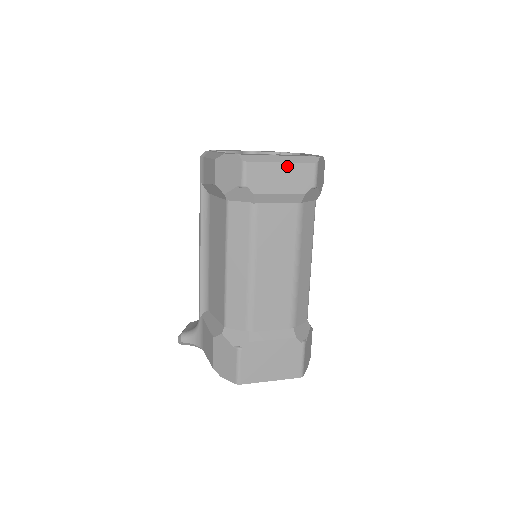
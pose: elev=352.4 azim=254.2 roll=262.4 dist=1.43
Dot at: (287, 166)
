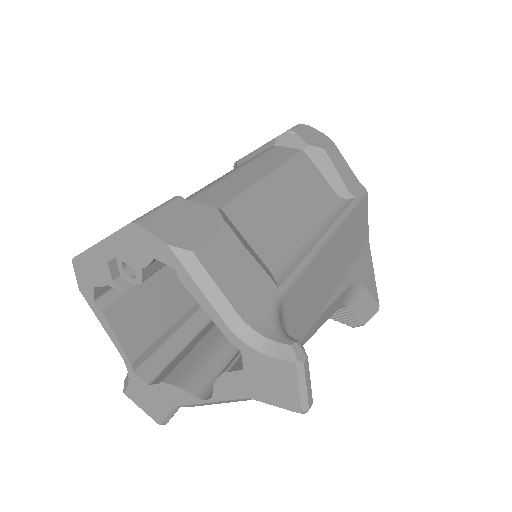
Dot at: occluded
